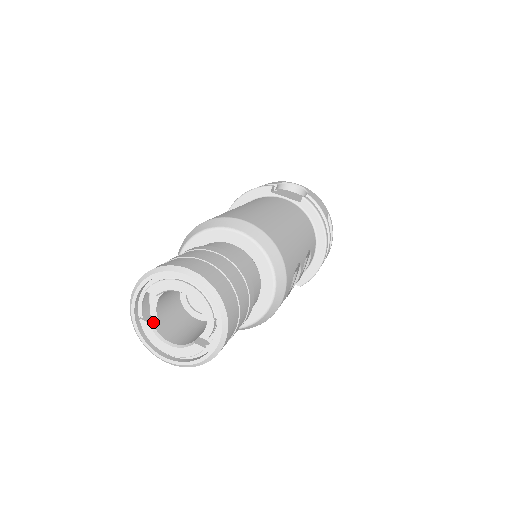
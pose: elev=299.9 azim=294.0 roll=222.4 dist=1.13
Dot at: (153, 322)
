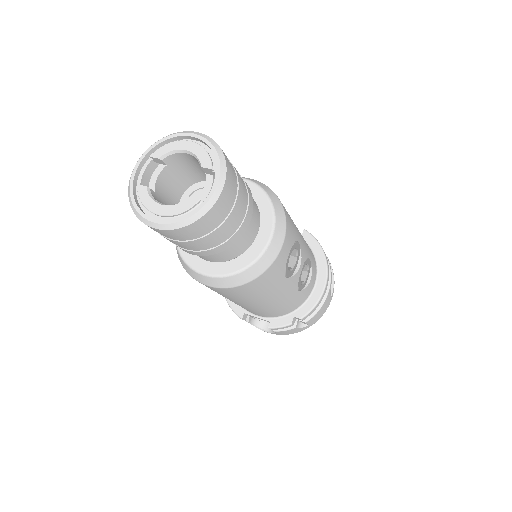
Dot at: (150, 189)
